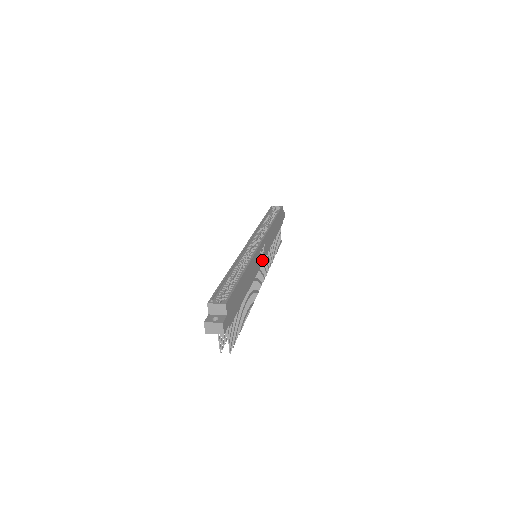
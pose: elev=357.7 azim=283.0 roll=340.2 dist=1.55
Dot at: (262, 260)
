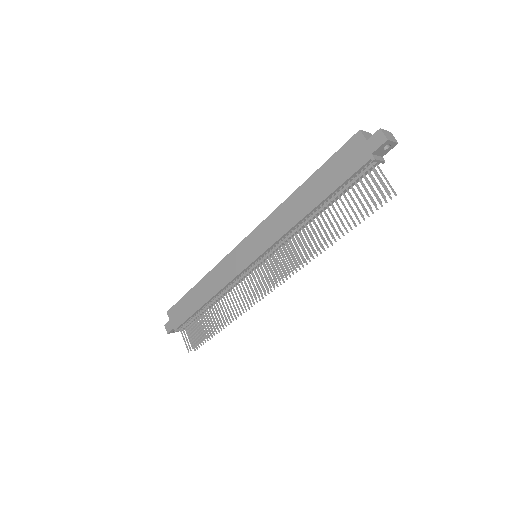
Dot at: occluded
